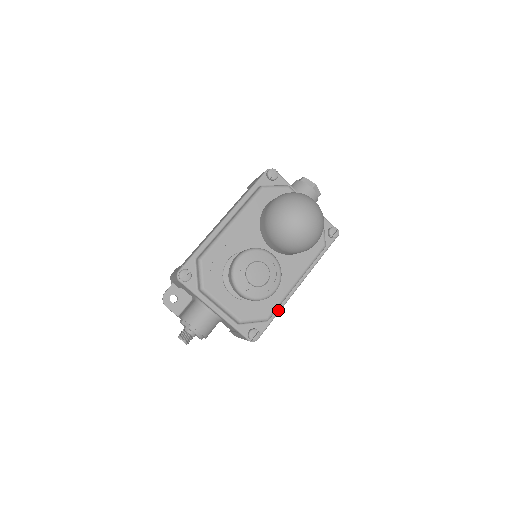
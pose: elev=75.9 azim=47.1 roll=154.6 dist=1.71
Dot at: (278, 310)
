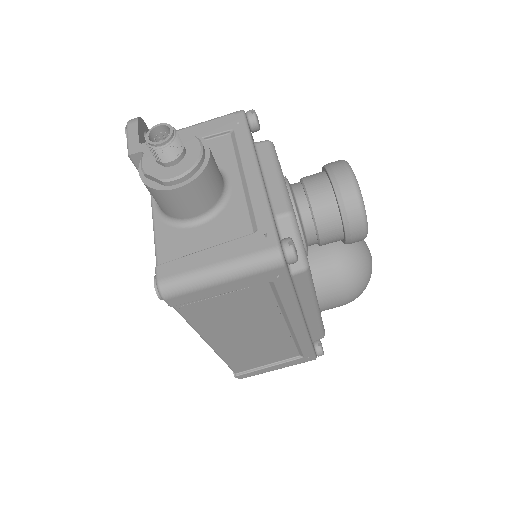
Dot at: (296, 294)
